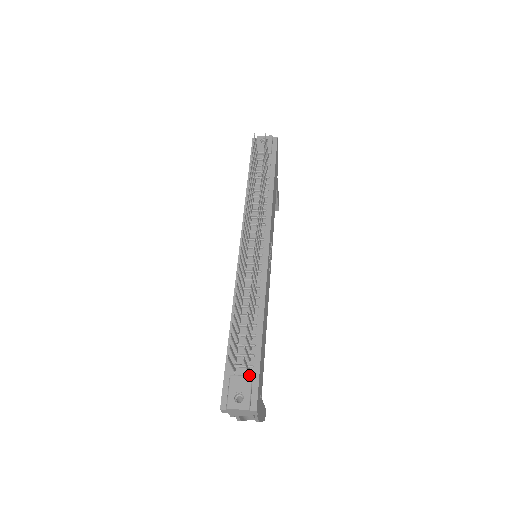
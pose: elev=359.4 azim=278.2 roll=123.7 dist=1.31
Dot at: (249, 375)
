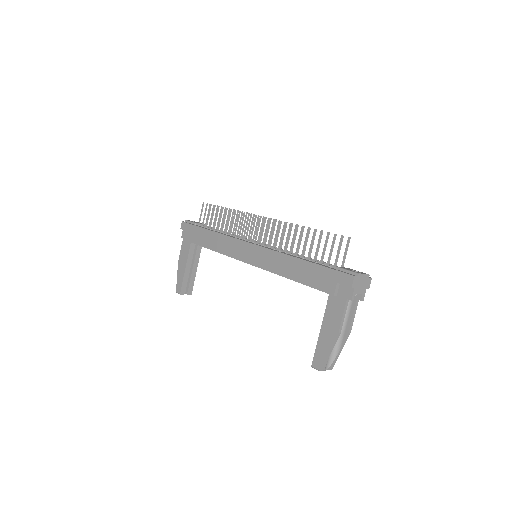
Dot at: occluded
